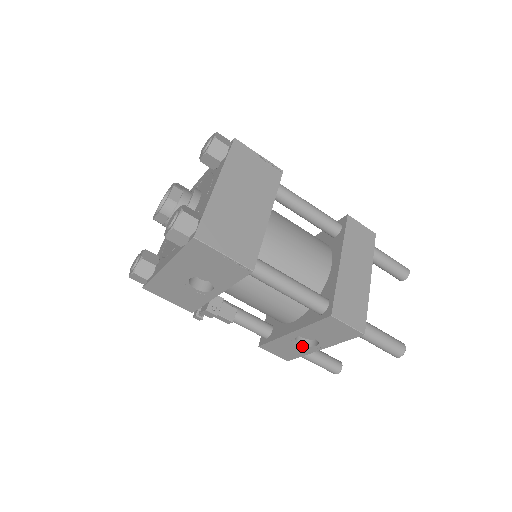
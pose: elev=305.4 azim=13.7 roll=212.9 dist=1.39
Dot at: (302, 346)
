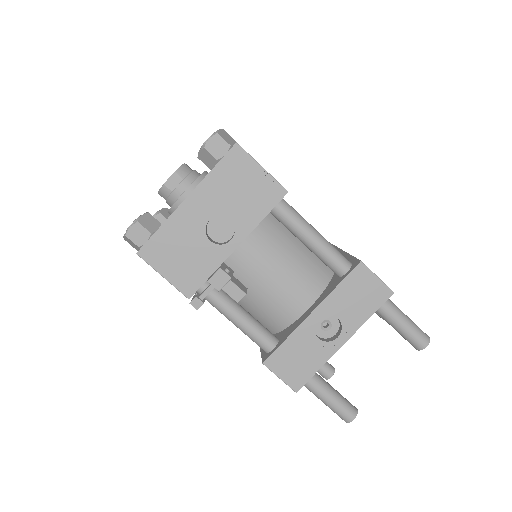
Dot at: (320, 344)
